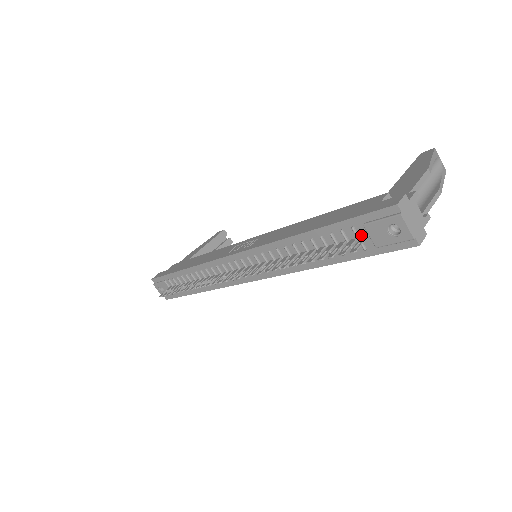
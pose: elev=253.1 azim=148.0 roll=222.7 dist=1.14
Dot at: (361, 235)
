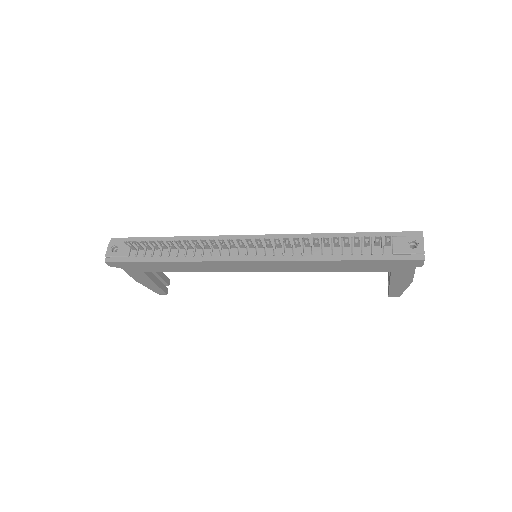
Dot at: (385, 244)
